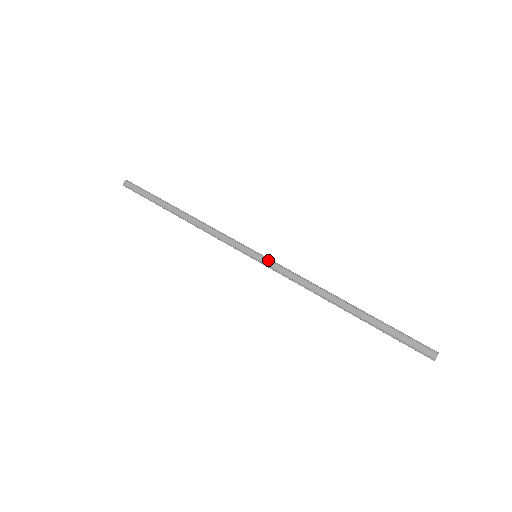
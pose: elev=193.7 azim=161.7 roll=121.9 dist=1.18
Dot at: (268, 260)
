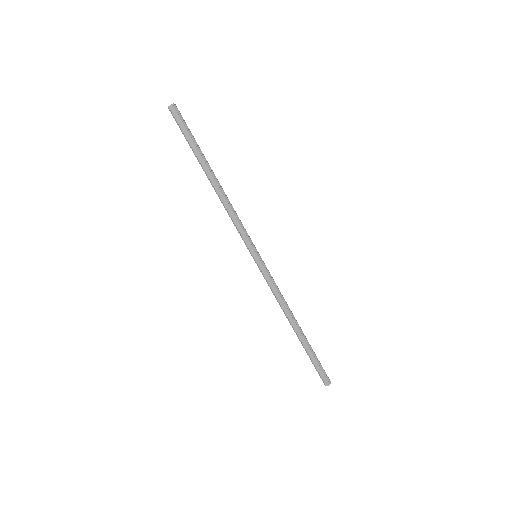
Dot at: (263, 267)
